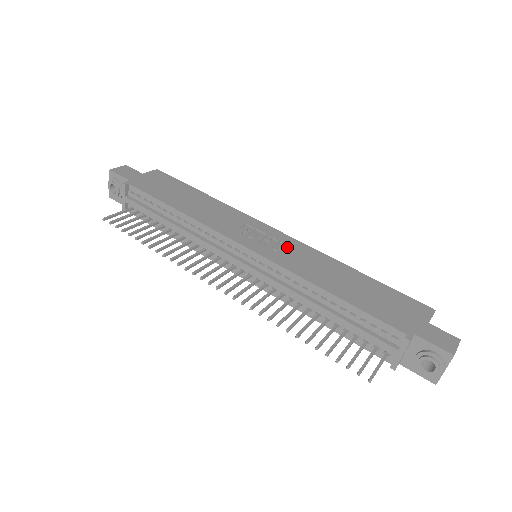
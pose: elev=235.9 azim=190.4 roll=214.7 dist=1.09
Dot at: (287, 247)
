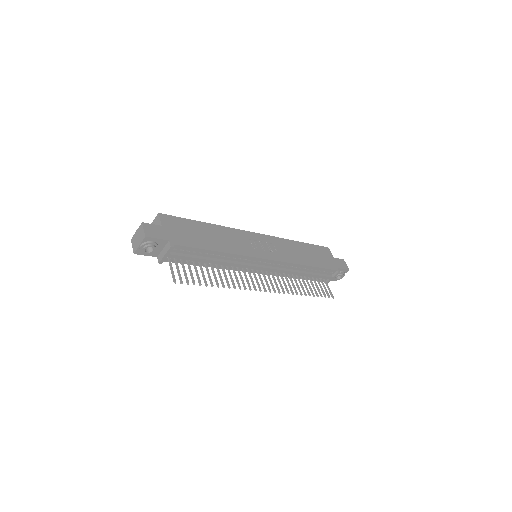
Dot at: (272, 245)
